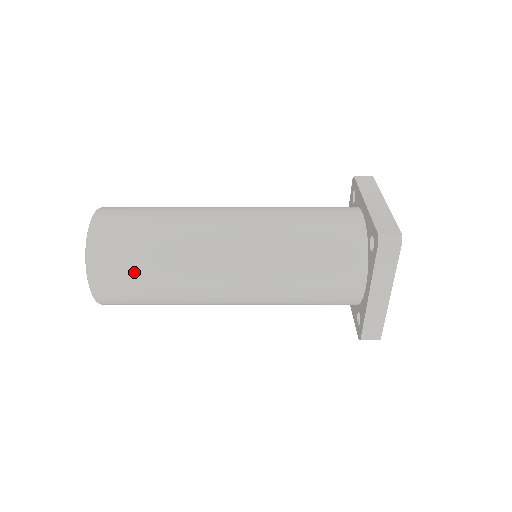
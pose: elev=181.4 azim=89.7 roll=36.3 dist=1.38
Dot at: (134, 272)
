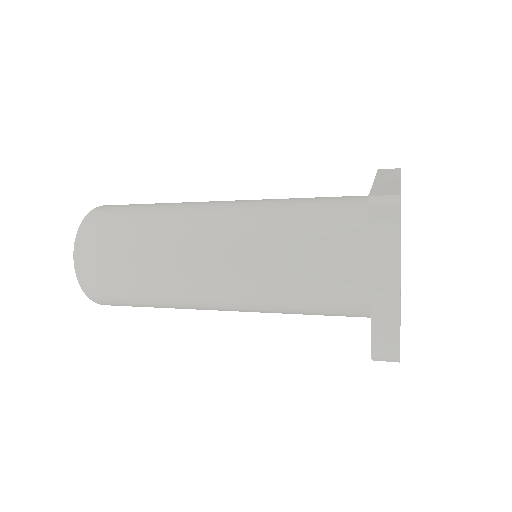
Dot at: (115, 257)
